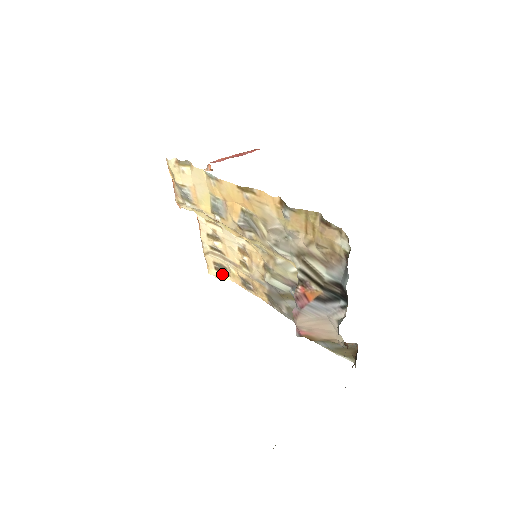
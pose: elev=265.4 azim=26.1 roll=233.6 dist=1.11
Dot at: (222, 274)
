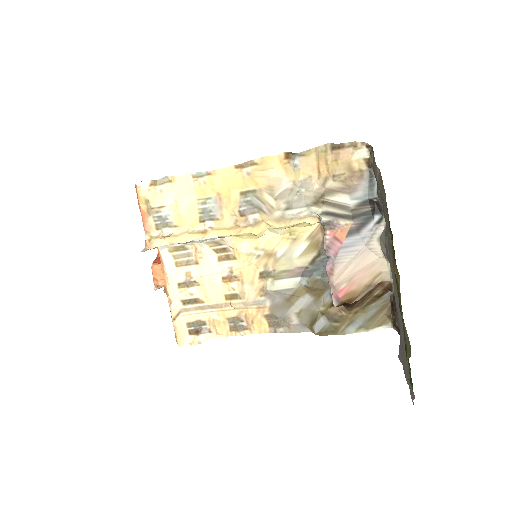
Dot at: (200, 334)
